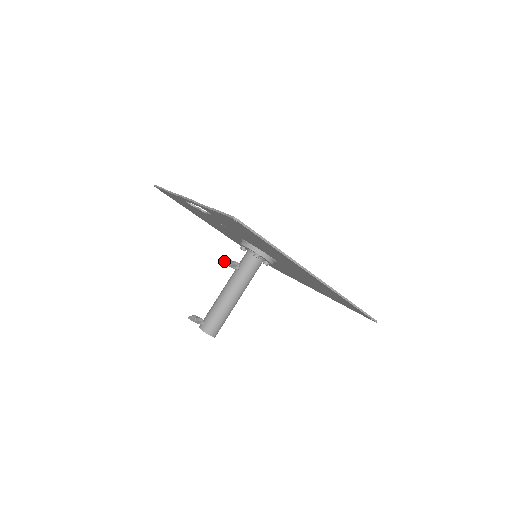
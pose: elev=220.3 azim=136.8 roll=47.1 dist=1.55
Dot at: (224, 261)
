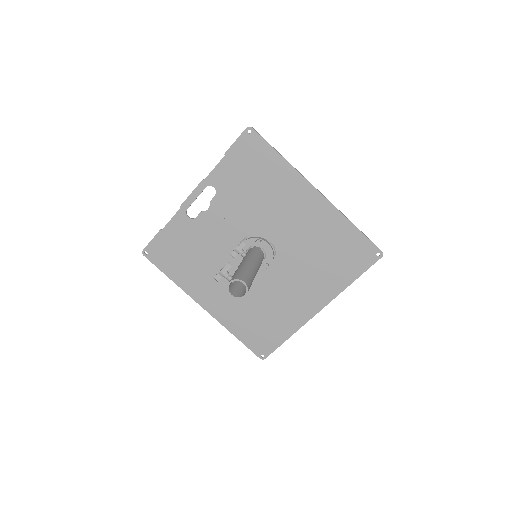
Dot at: occluded
